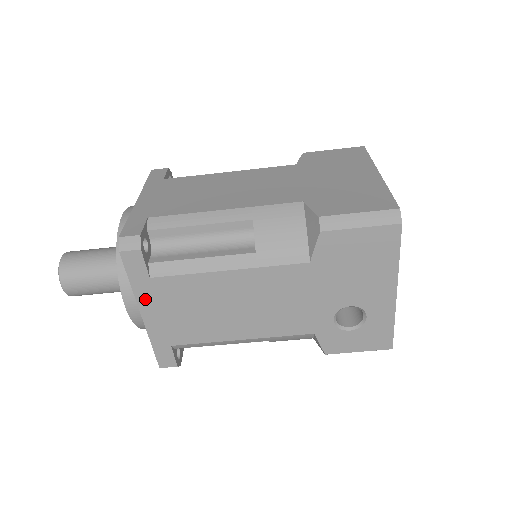
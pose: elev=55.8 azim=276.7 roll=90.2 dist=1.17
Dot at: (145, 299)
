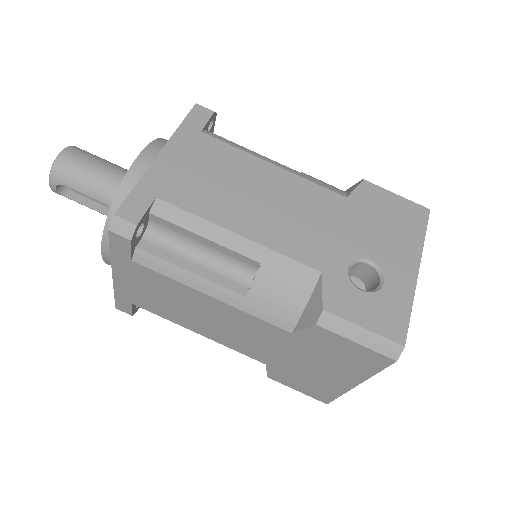
Dot at: (179, 143)
